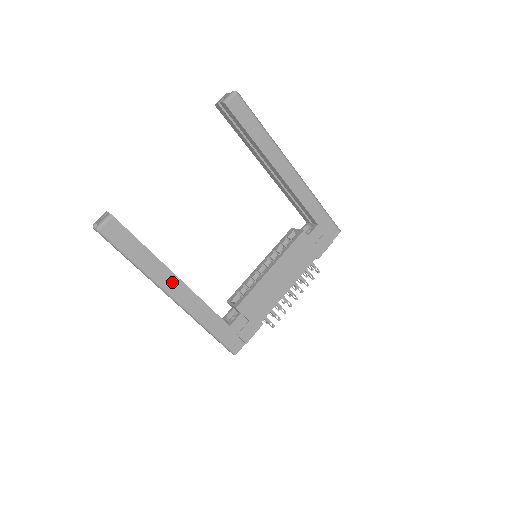
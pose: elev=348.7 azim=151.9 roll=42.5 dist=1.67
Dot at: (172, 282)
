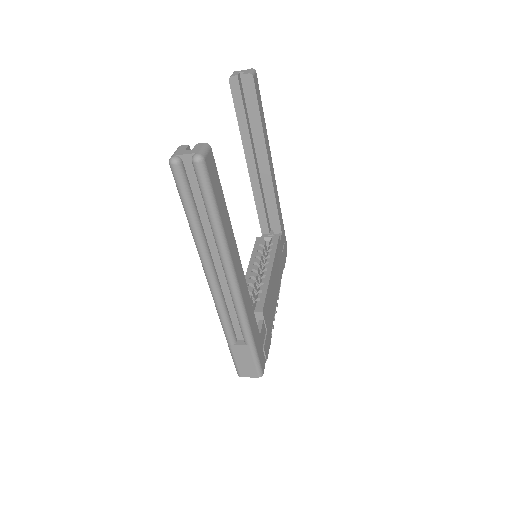
Dot at: (237, 263)
